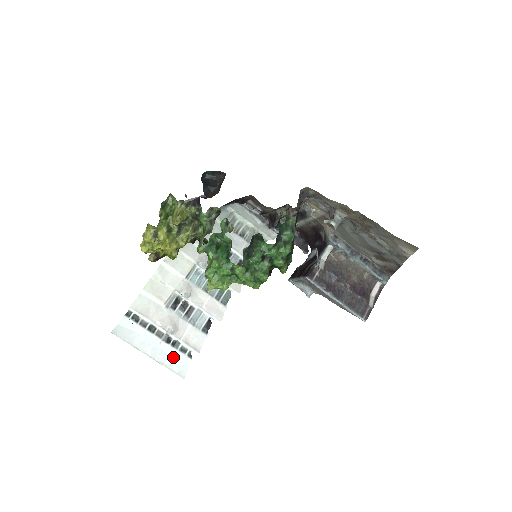
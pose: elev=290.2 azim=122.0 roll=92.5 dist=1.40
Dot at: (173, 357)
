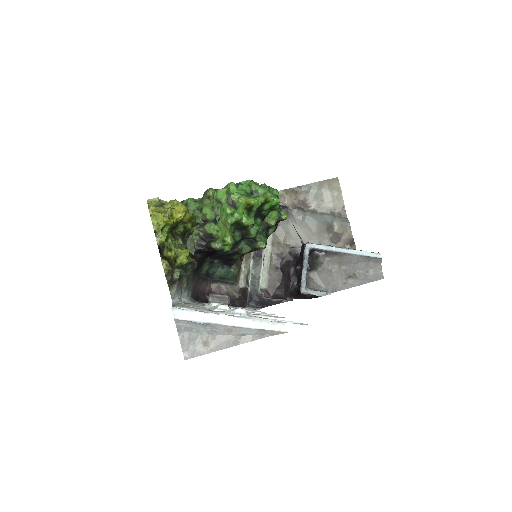
Dot at: occluded
